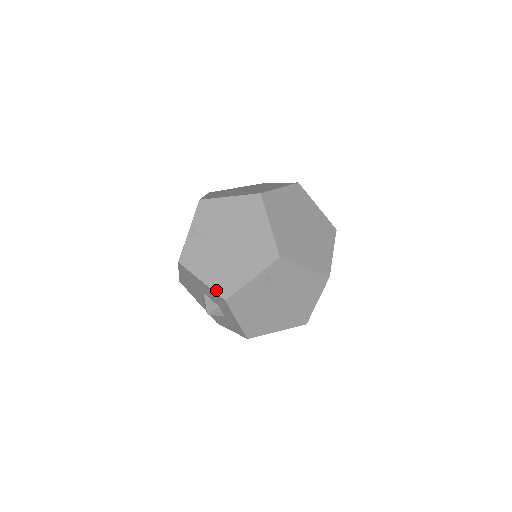
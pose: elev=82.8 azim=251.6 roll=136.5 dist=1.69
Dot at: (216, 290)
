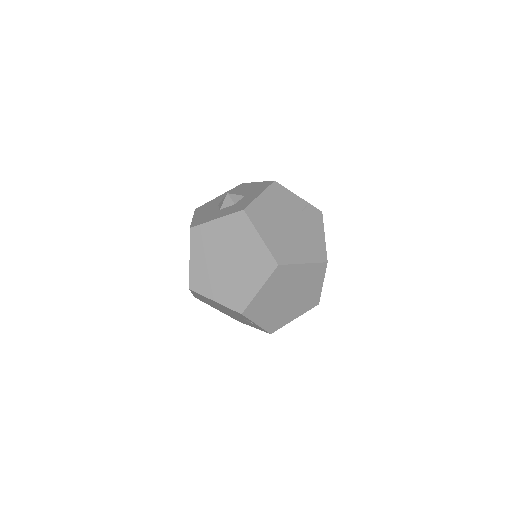
Dot at: occluded
